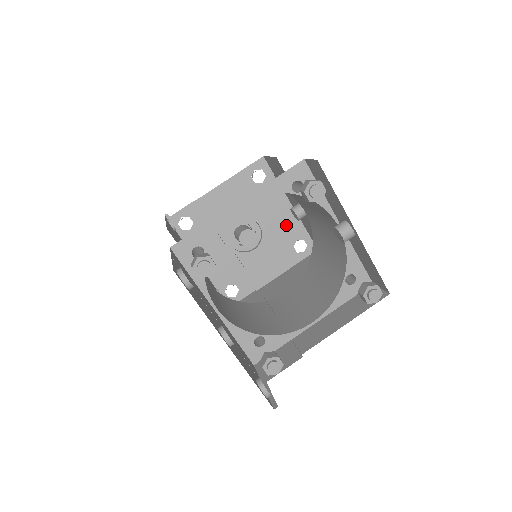
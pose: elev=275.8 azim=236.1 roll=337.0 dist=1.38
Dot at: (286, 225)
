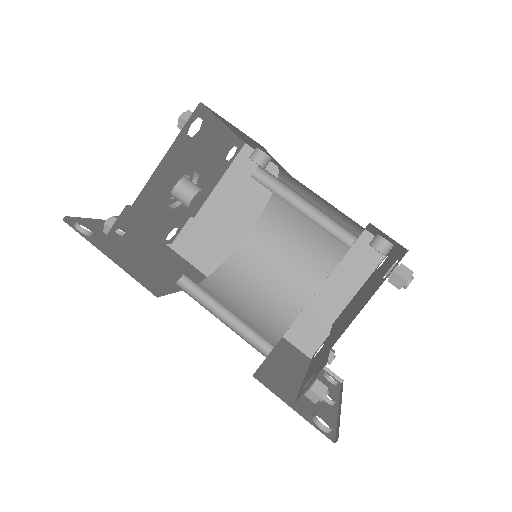
Dot at: (220, 148)
